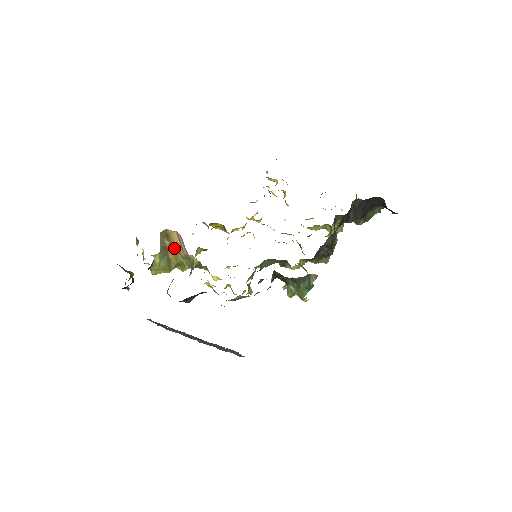
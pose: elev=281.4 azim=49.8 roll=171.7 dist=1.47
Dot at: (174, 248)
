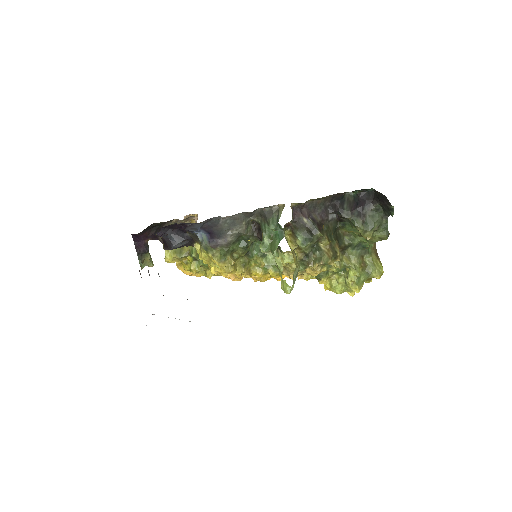
Dot at: occluded
